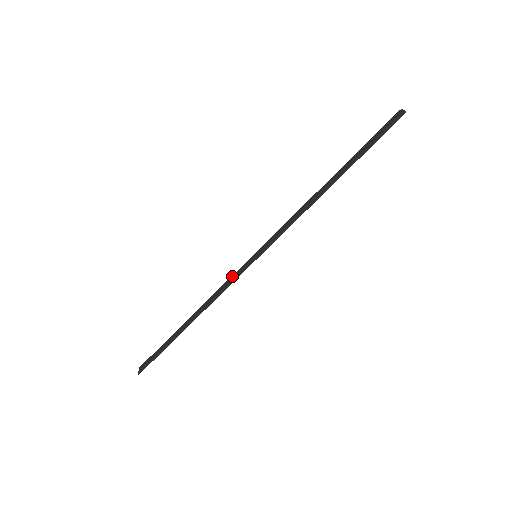
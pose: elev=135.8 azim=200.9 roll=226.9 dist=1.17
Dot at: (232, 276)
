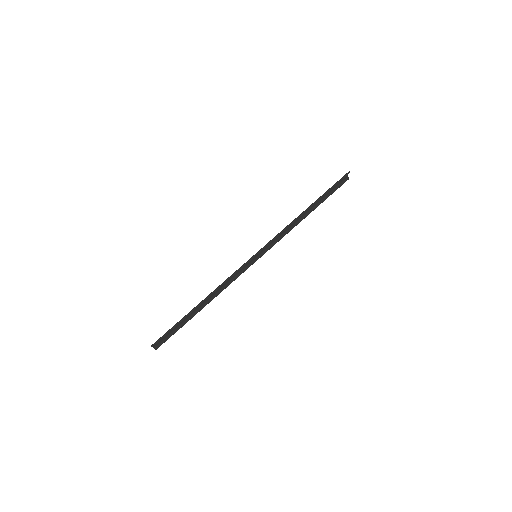
Dot at: occluded
